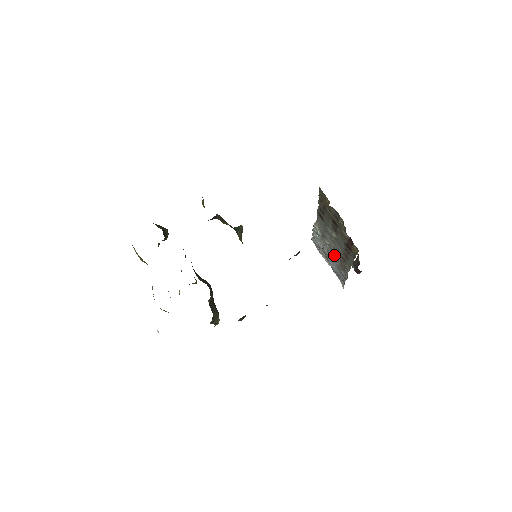
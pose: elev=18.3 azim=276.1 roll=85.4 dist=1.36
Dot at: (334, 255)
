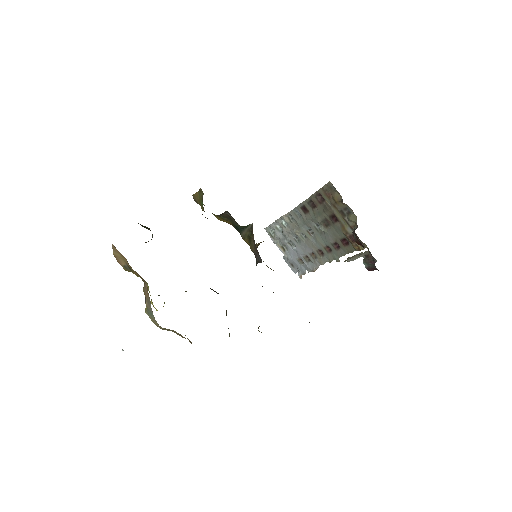
Dot at: (301, 247)
